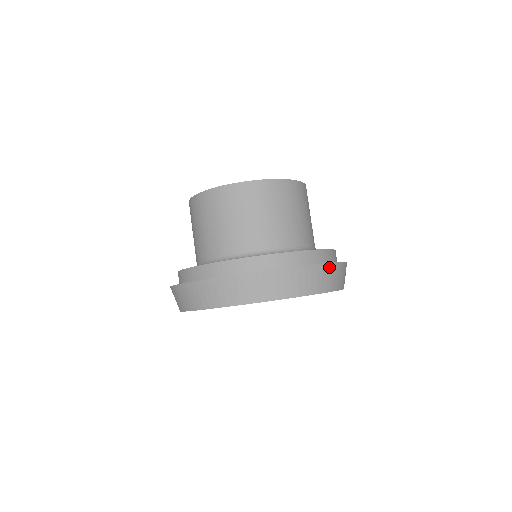
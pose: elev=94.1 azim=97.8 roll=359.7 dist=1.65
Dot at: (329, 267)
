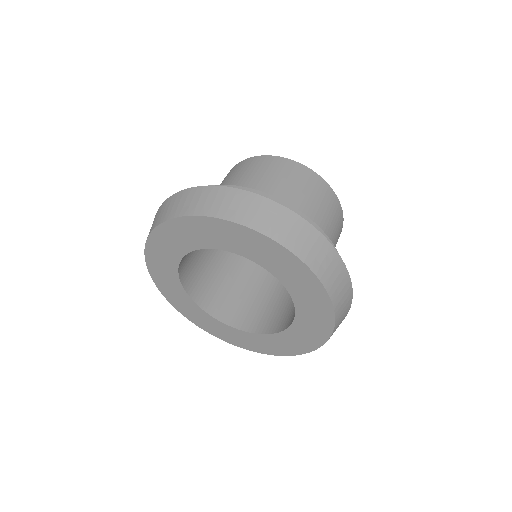
Dot at: (350, 295)
